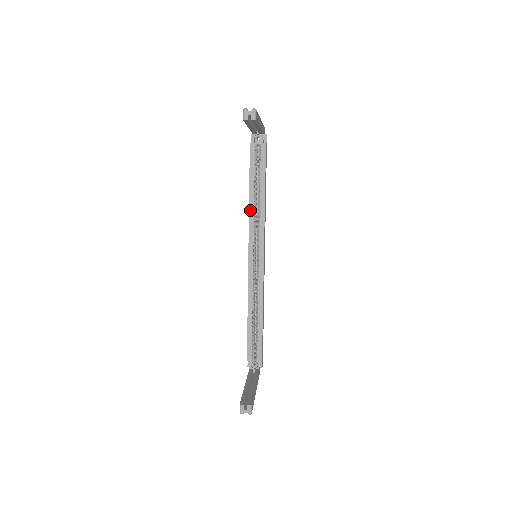
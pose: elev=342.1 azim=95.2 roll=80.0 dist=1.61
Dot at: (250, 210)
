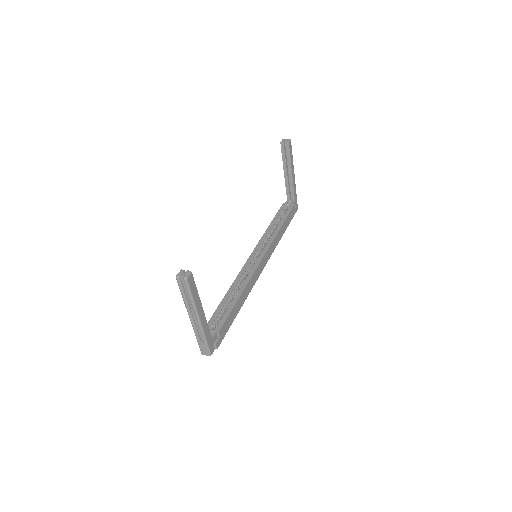
Dot at: (265, 232)
